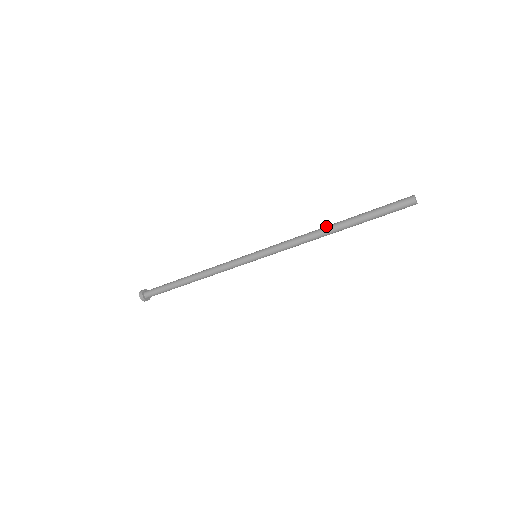
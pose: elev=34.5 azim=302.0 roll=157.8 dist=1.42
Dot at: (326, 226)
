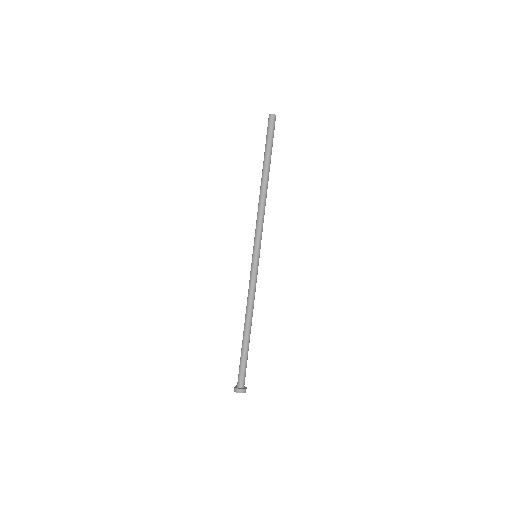
Dot at: (260, 186)
